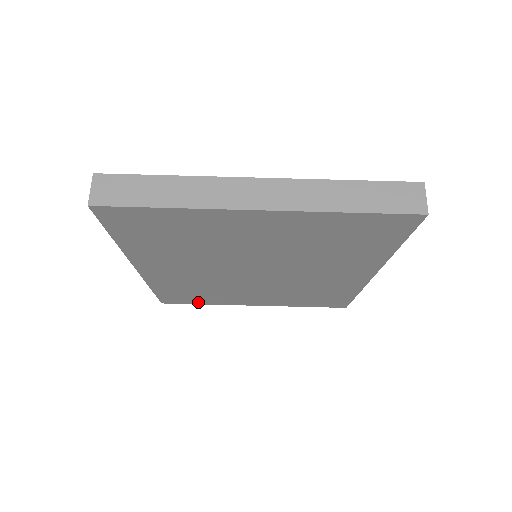
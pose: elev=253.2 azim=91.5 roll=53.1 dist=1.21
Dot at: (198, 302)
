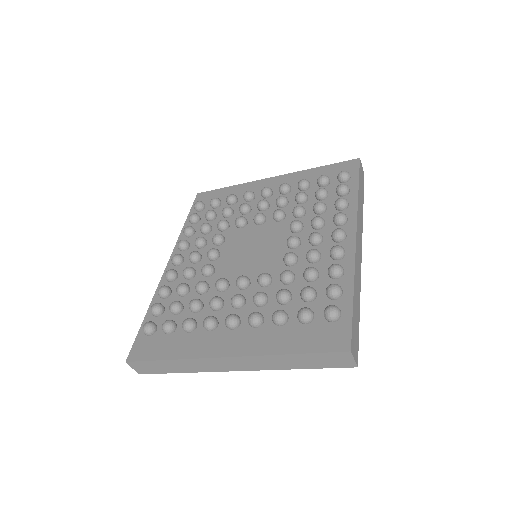
Dot at: occluded
